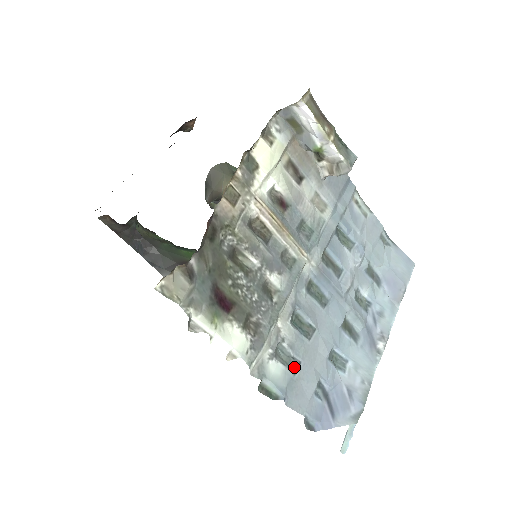
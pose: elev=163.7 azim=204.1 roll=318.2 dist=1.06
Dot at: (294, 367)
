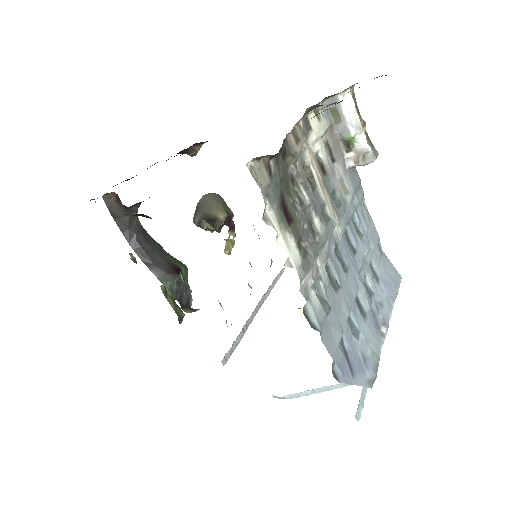
Dot at: (326, 309)
